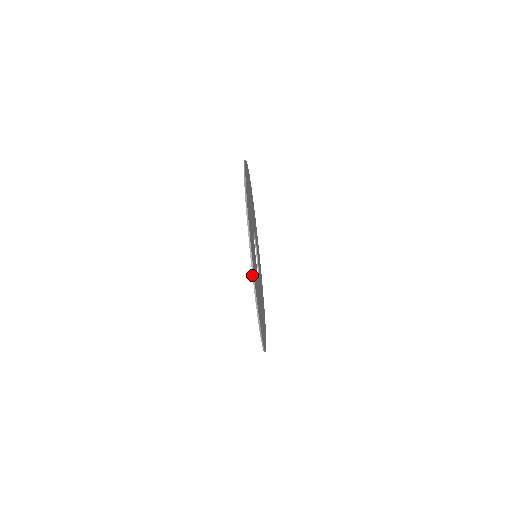
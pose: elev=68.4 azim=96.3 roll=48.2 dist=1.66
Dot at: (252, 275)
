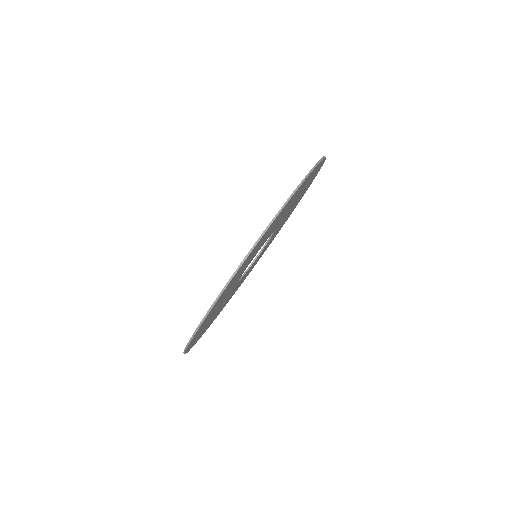
Dot at: occluded
